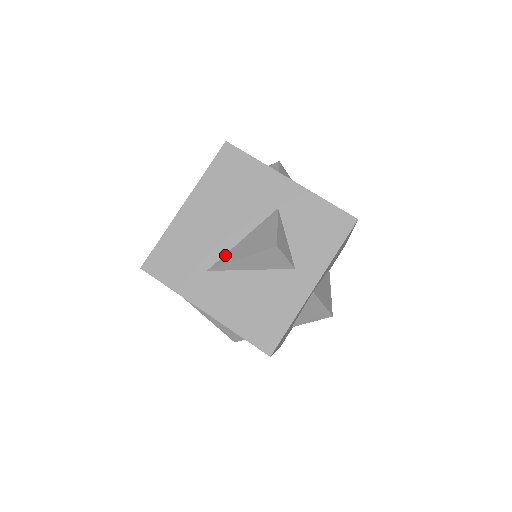
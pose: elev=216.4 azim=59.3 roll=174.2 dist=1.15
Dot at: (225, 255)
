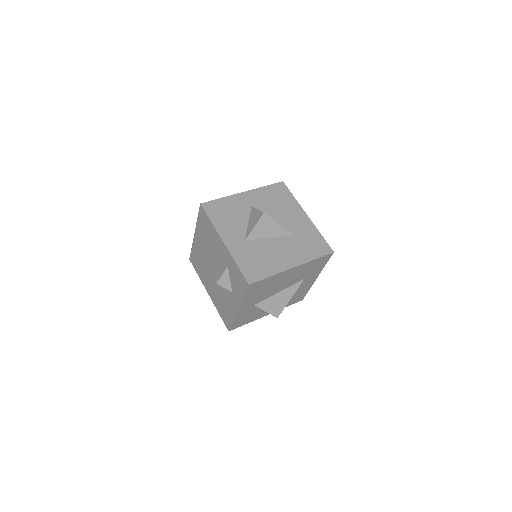
Dot at: occluded
